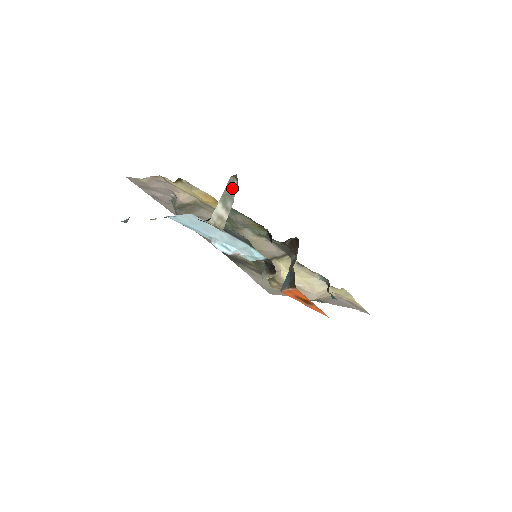
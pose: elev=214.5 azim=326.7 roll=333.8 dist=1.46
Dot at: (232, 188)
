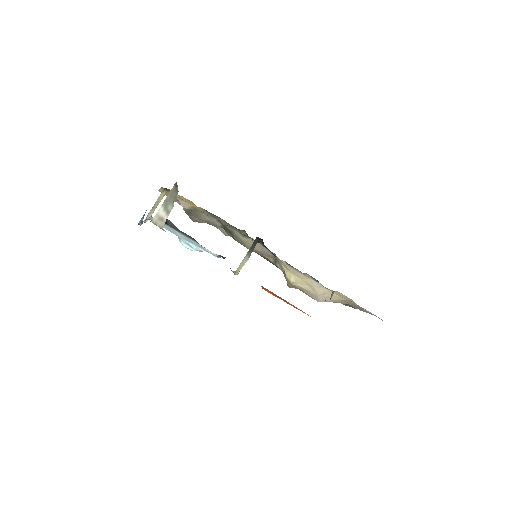
Dot at: (174, 194)
